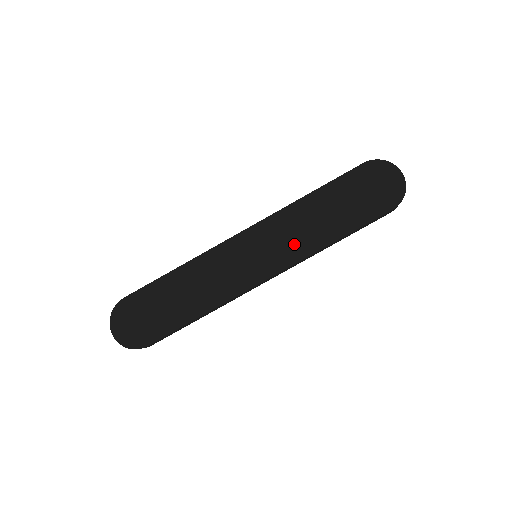
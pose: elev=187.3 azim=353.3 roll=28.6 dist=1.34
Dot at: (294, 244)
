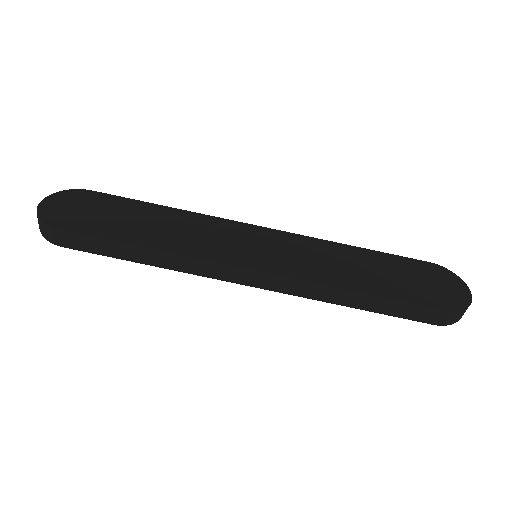
Dot at: (308, 266)
